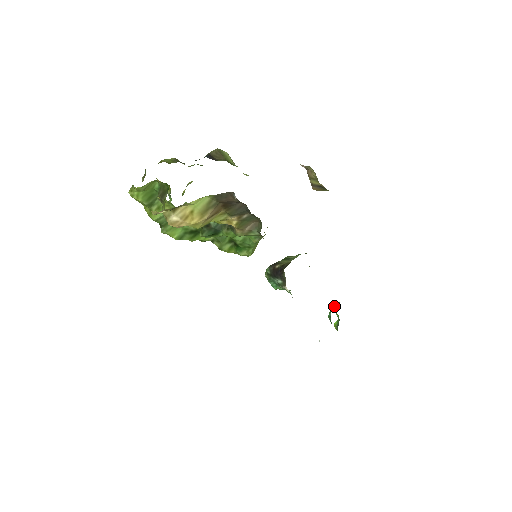
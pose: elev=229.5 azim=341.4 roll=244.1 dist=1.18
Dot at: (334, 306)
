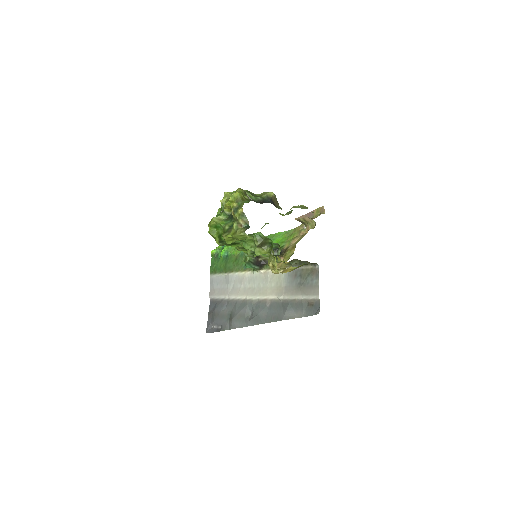
Dot at: (228, 248)
